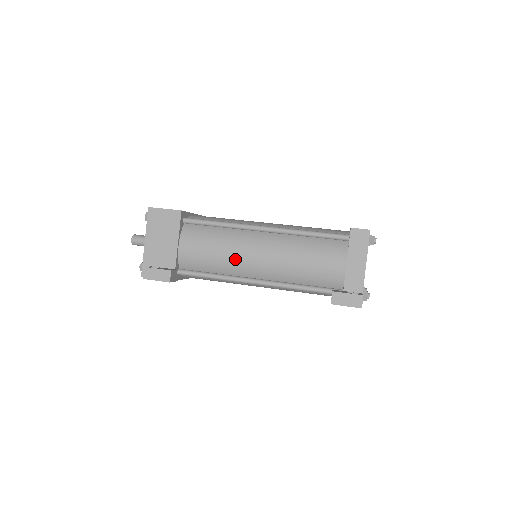
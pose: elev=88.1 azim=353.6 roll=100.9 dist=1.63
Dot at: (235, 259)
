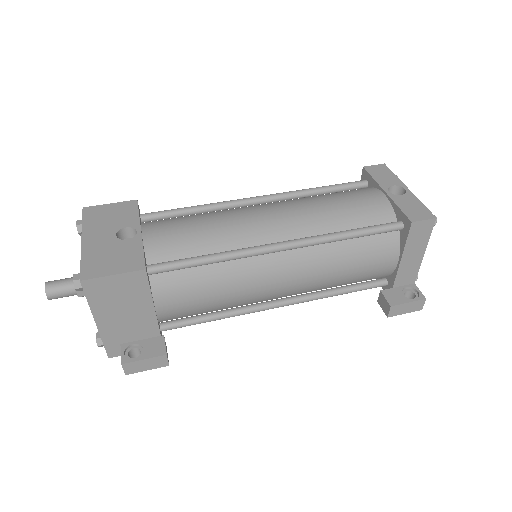
Dot at: (248, 297)
